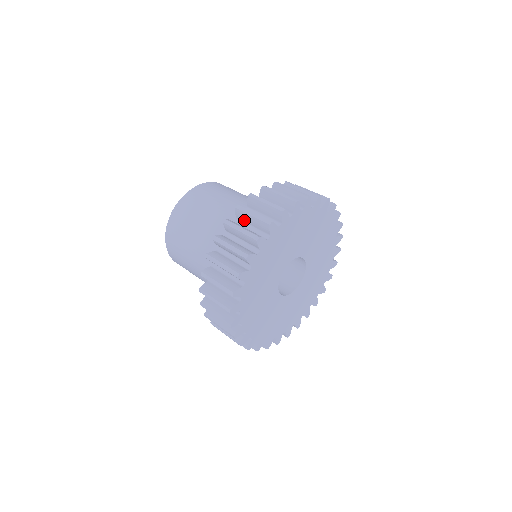
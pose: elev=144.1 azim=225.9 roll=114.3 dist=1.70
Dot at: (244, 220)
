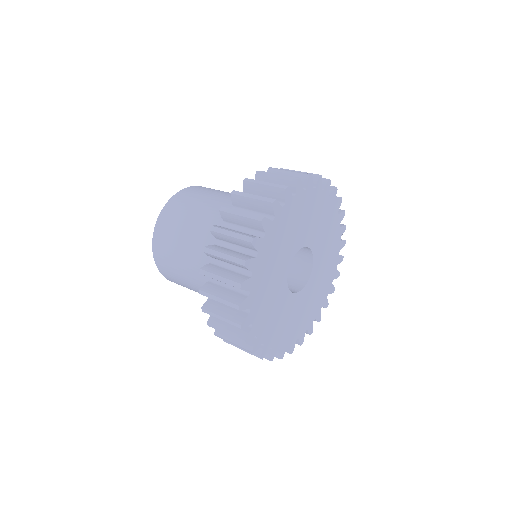
Dot at: occluded
